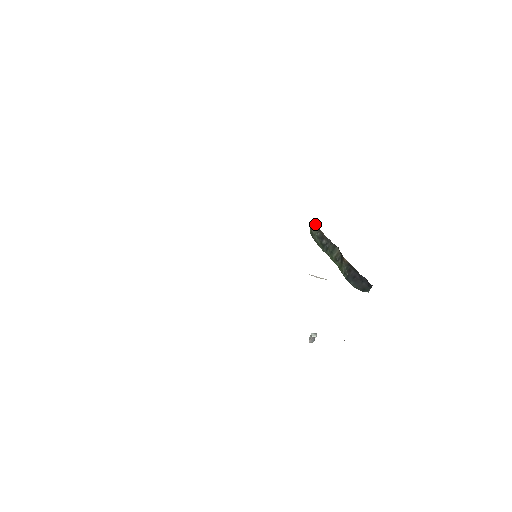
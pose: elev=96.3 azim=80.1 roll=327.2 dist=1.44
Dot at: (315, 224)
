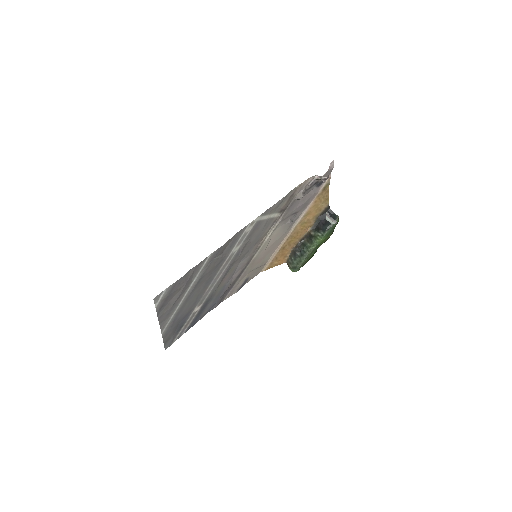
Dot at: (287, 264)
